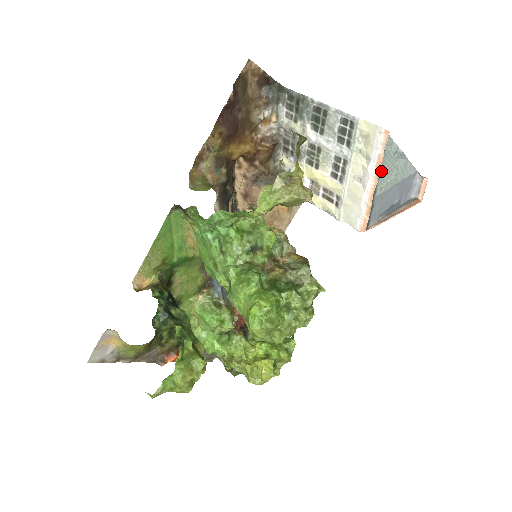
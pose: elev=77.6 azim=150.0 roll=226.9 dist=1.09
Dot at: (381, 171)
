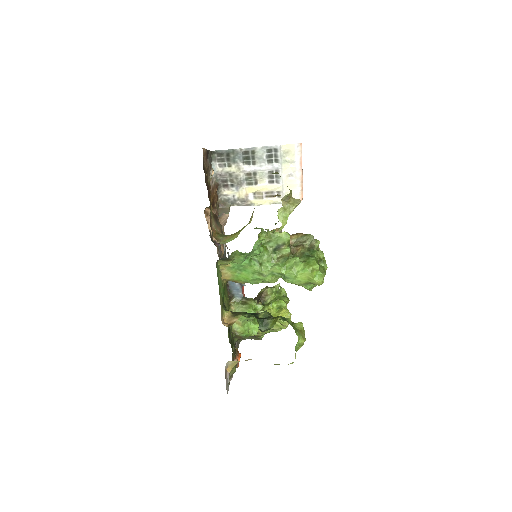
Dot at: occluded
